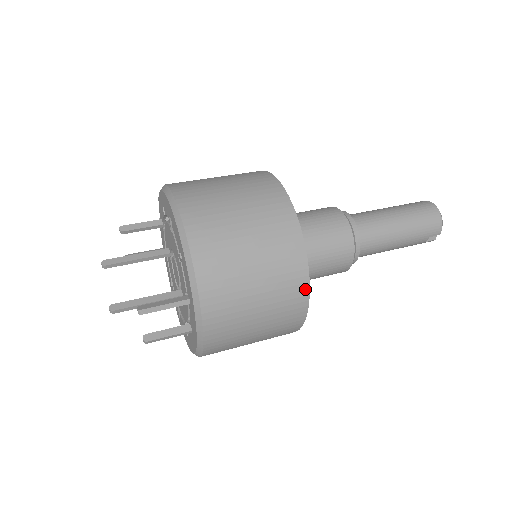
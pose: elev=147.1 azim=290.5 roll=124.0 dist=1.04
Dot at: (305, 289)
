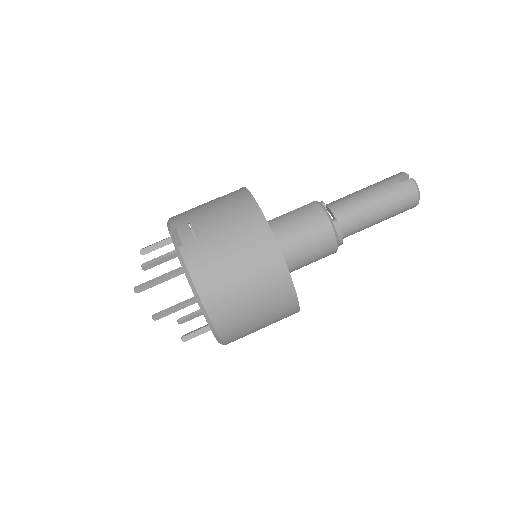
Dot at: occluded
